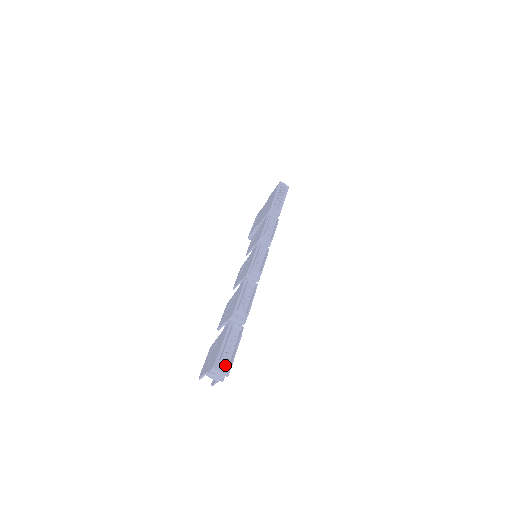
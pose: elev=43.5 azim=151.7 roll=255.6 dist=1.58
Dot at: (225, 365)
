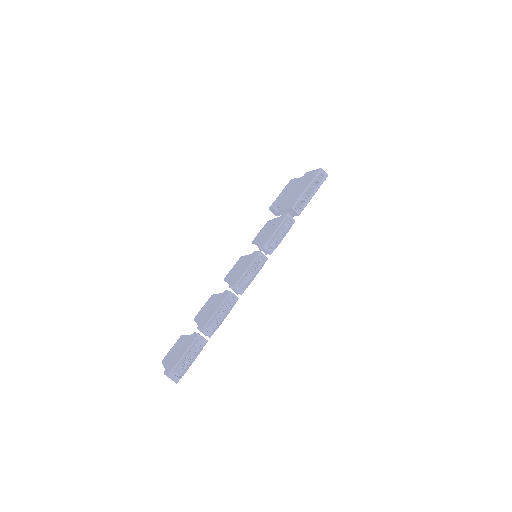
Dot at: (177, 376)
